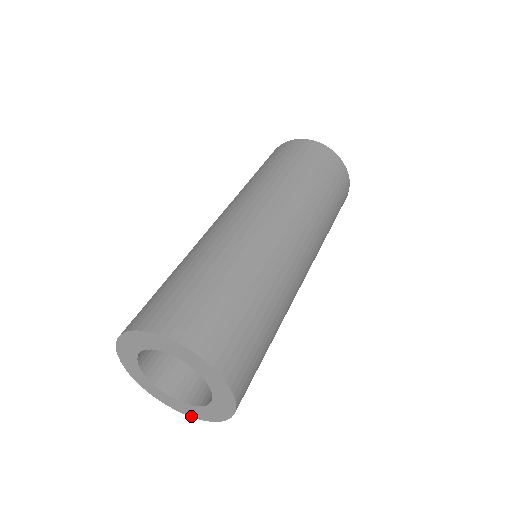
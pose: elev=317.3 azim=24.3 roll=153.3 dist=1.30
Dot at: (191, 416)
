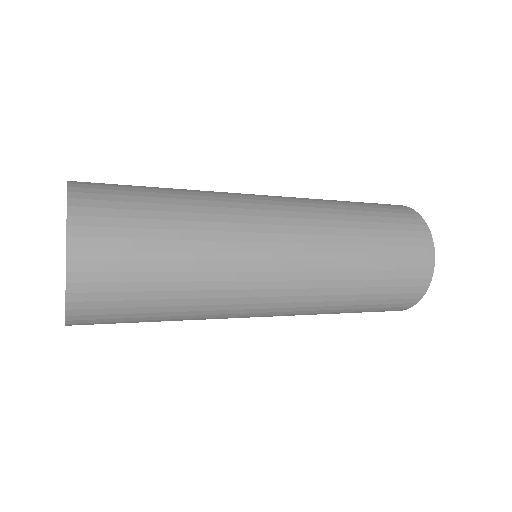
Dot at: (66, 299)
